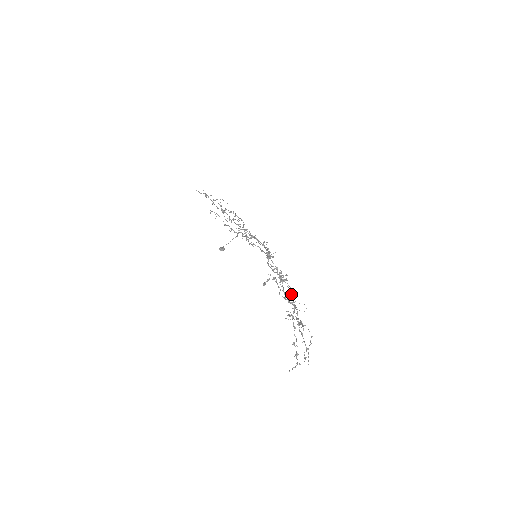
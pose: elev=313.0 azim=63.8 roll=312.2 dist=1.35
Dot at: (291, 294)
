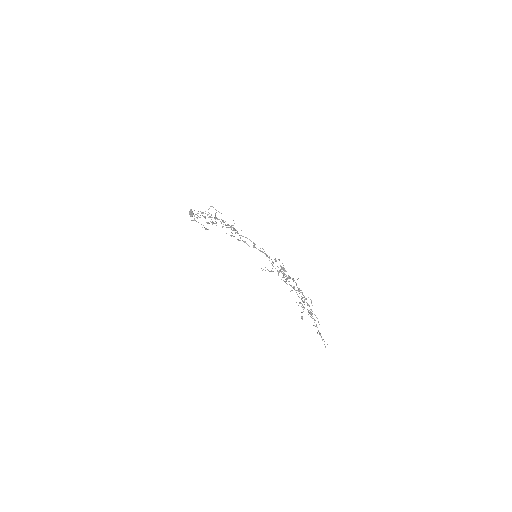
Dot at: (298, 289)
